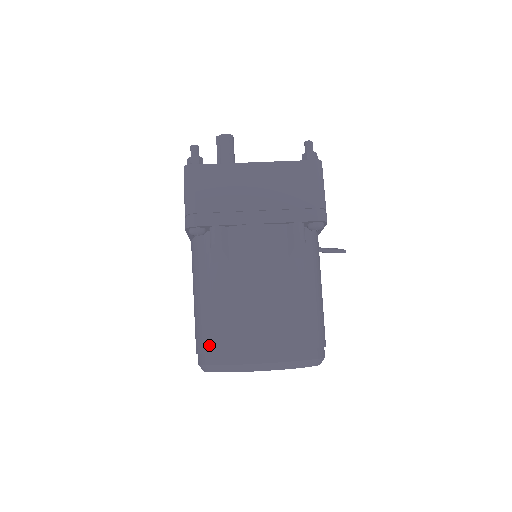
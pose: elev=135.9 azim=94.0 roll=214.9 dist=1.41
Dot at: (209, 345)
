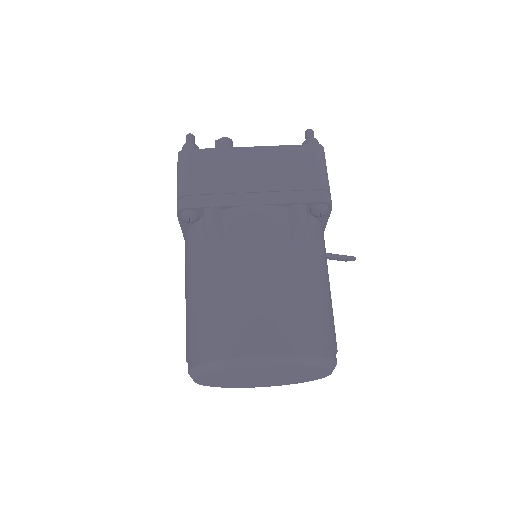
Dot at: (200, 341)
